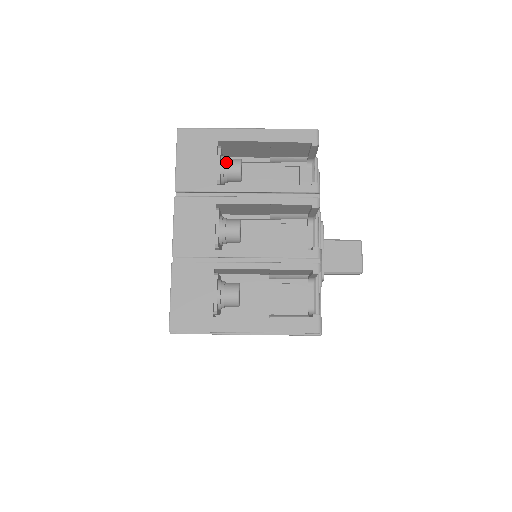
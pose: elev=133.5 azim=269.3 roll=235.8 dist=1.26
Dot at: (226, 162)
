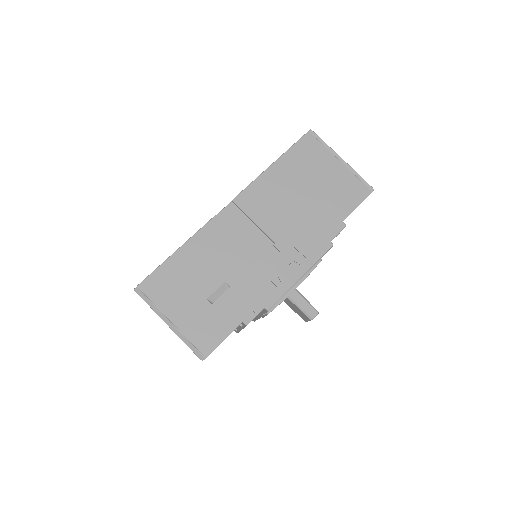
Dot at: occluded
